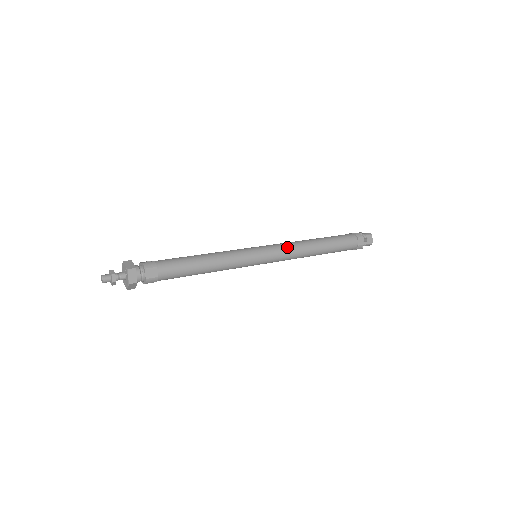
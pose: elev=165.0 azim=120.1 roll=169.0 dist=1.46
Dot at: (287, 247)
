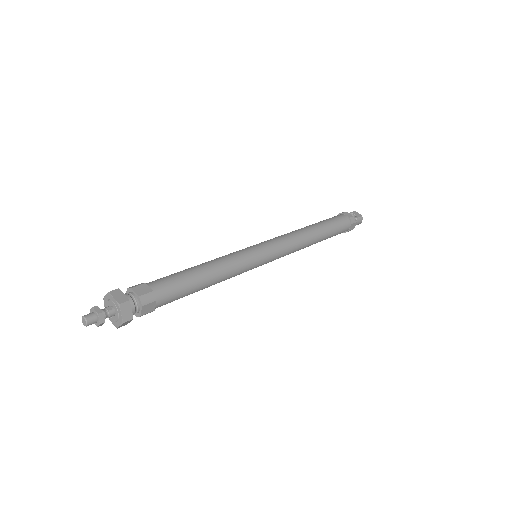
Dot at: (280, 236)
